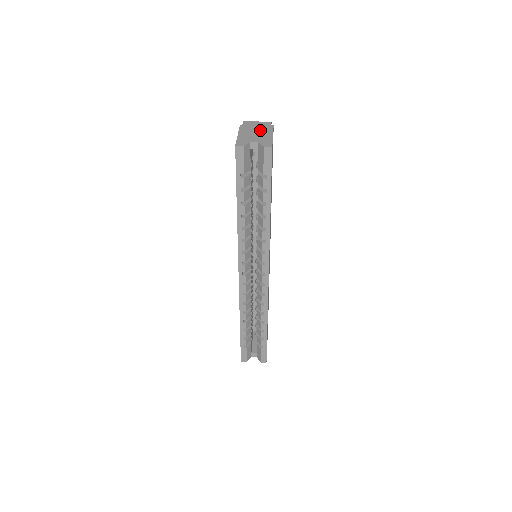
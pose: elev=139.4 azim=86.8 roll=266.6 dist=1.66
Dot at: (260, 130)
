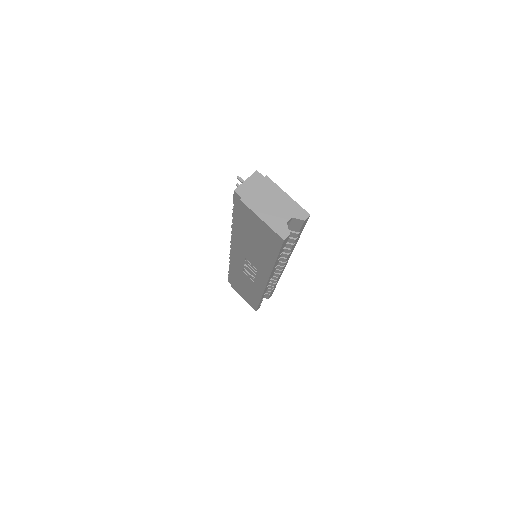
Dot at: (268, 195)
